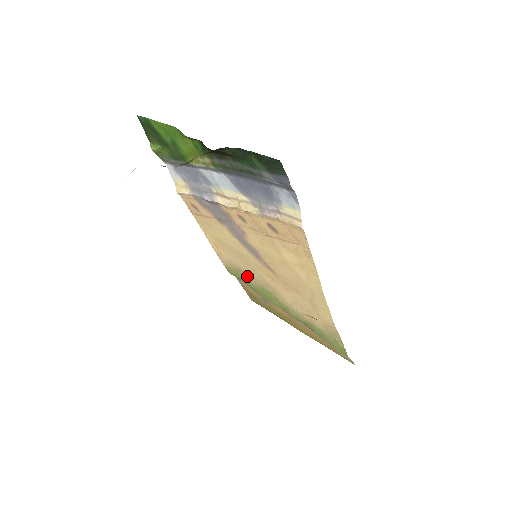
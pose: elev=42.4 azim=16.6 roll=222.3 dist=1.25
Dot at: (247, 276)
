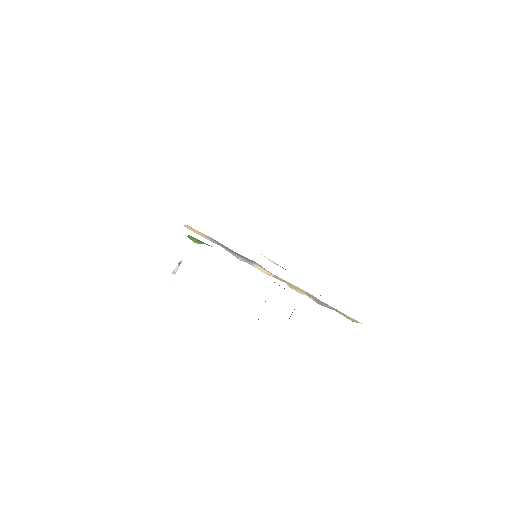
Dot at: occluded
